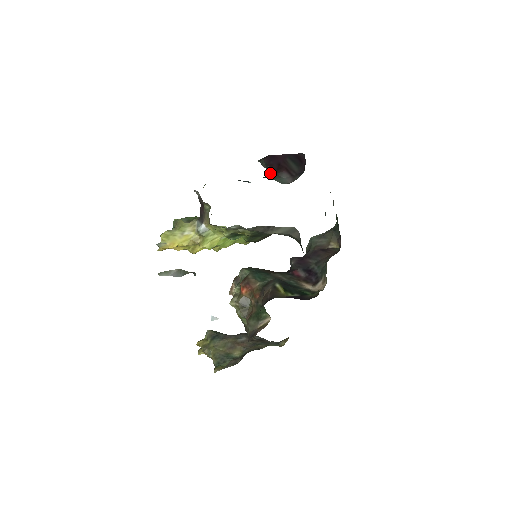
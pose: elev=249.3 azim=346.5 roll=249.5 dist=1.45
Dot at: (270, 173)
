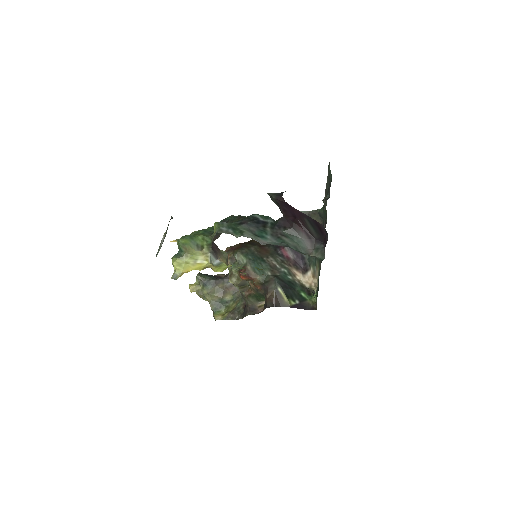
Dot at: (284, 219)
